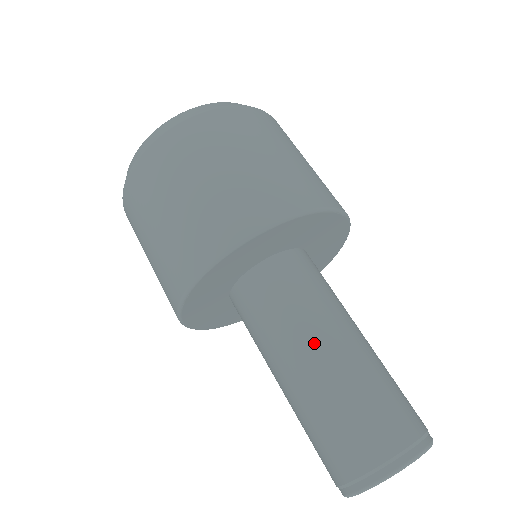
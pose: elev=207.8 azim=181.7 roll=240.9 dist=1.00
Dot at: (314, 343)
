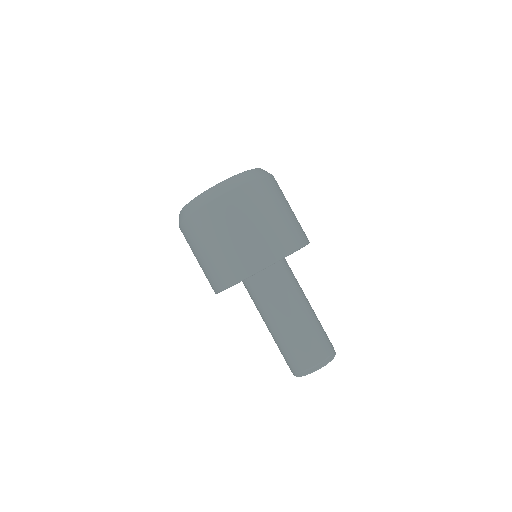
Dot at: (305, 302)
